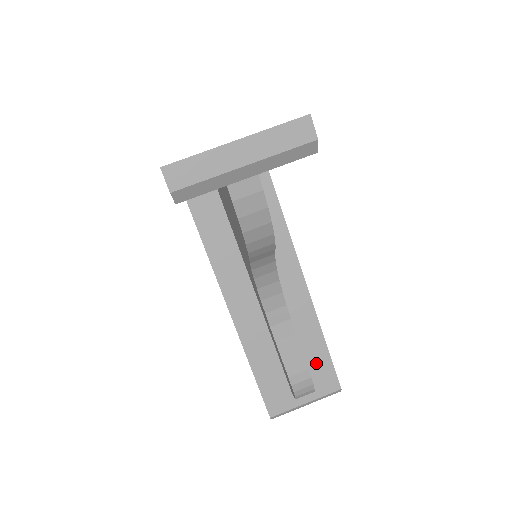
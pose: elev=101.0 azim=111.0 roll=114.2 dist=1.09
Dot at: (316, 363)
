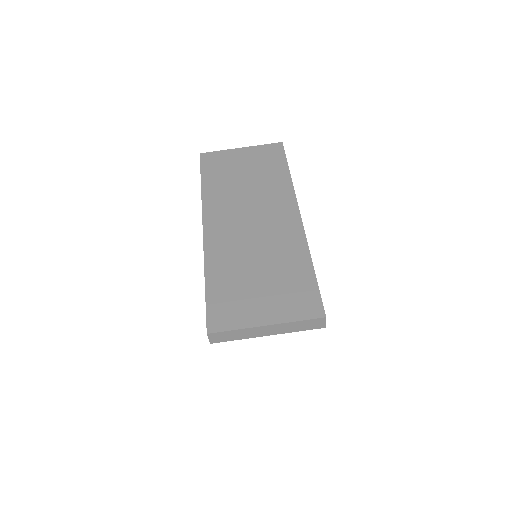
Dot at: occluded
